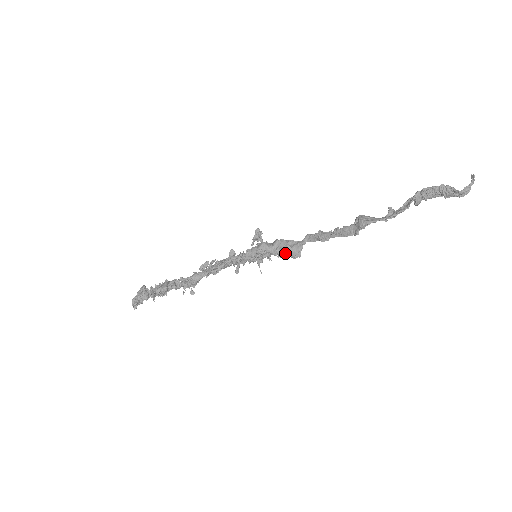
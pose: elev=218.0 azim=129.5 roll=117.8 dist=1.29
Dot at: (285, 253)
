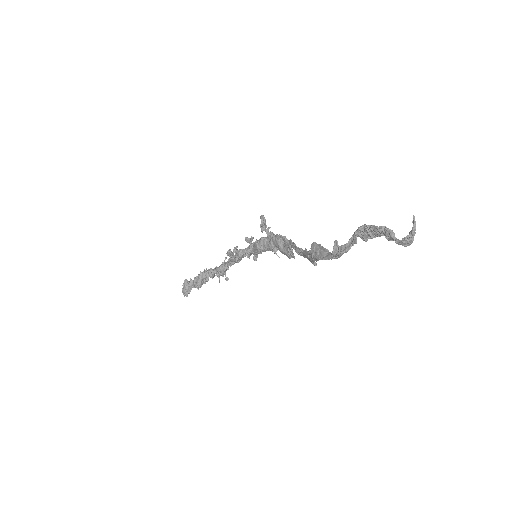
Dot at: occluded
